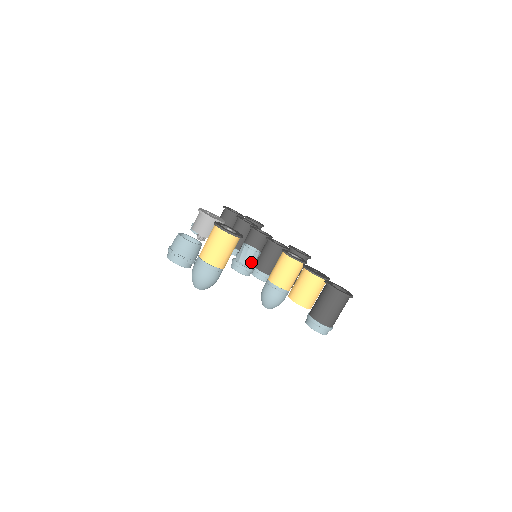
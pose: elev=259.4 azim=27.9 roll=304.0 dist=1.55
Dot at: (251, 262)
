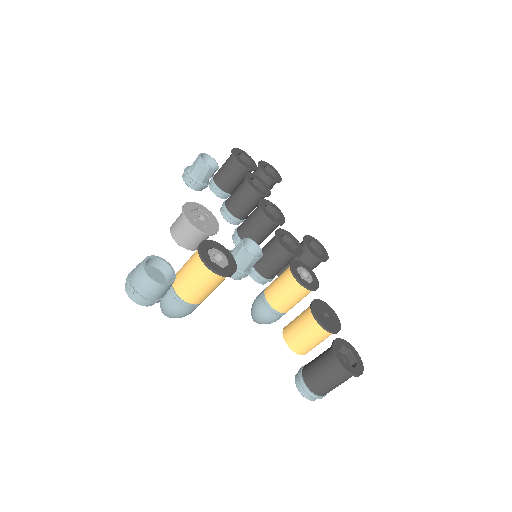
Dot at: (247, 267)
